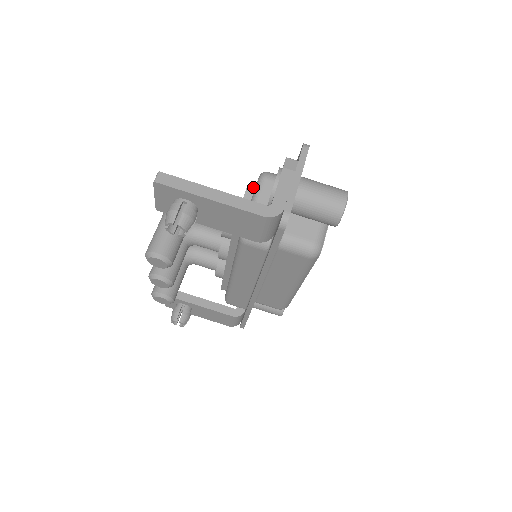
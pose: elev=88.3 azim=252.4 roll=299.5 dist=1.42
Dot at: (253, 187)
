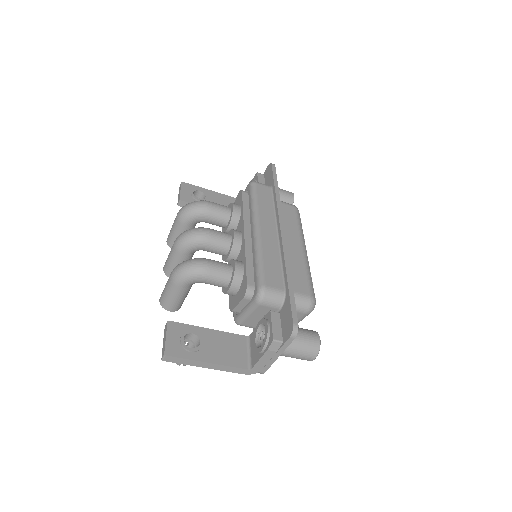
Dot at: (249, 297)
